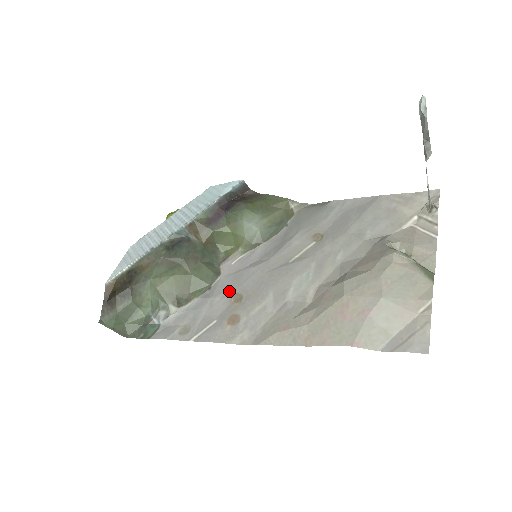
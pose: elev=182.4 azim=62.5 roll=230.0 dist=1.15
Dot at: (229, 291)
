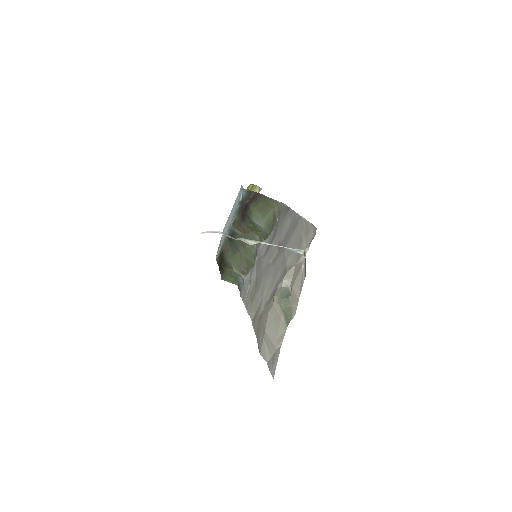
Dot at: (256, 274)
